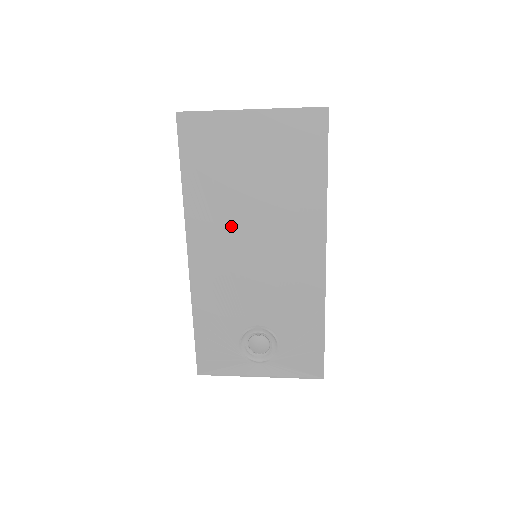
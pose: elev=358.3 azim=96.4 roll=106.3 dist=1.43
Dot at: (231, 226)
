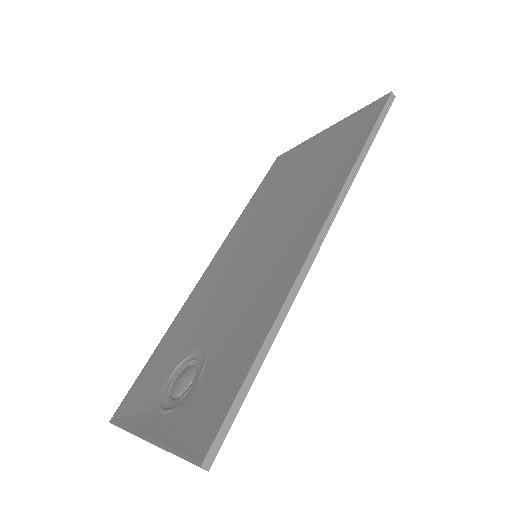
Dot at: (255, 229)
